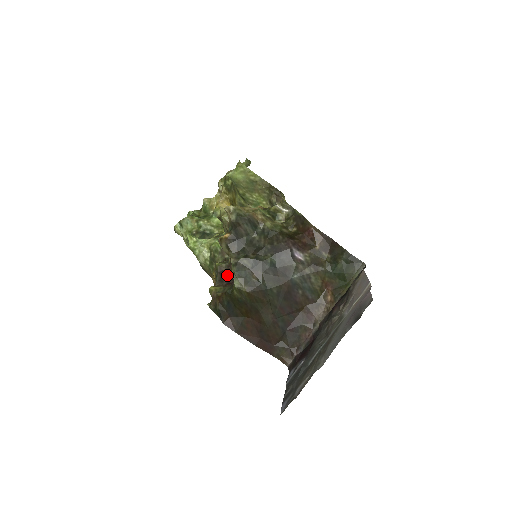
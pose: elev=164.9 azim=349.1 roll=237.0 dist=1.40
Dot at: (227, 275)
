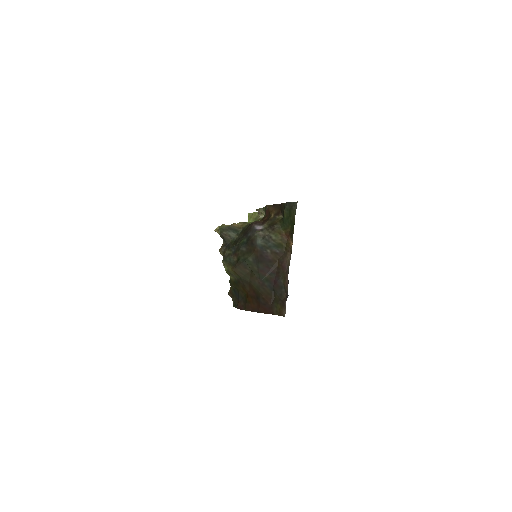
Dot at: occluded
